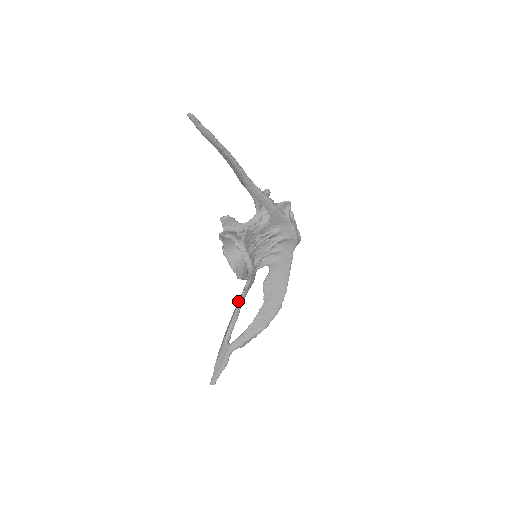
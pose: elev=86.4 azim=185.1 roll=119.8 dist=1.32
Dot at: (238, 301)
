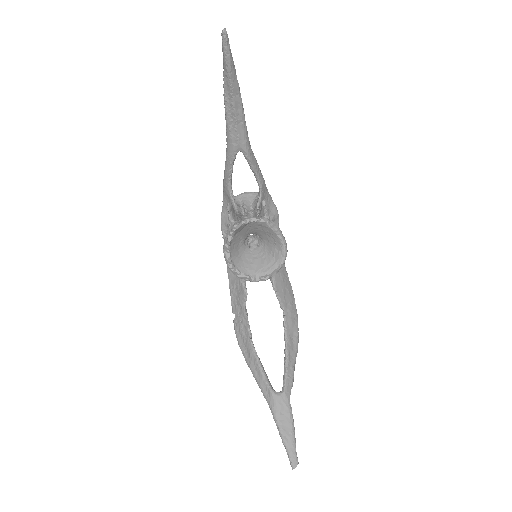
Dot at: (241, 350)
